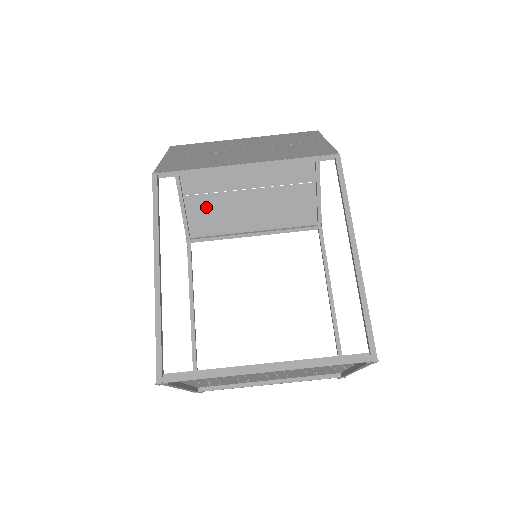
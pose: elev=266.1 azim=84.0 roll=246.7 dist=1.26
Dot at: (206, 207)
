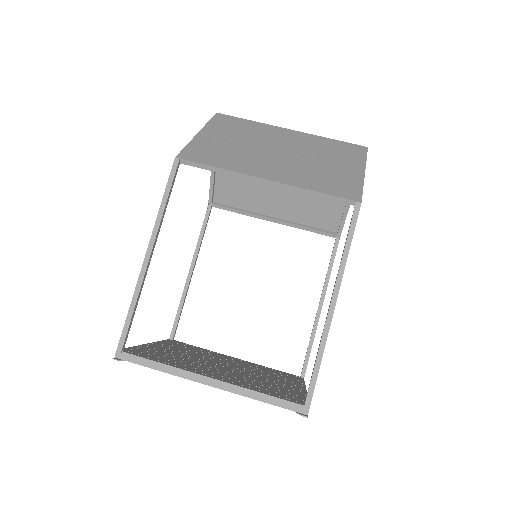
Dot at: (235, 180)
